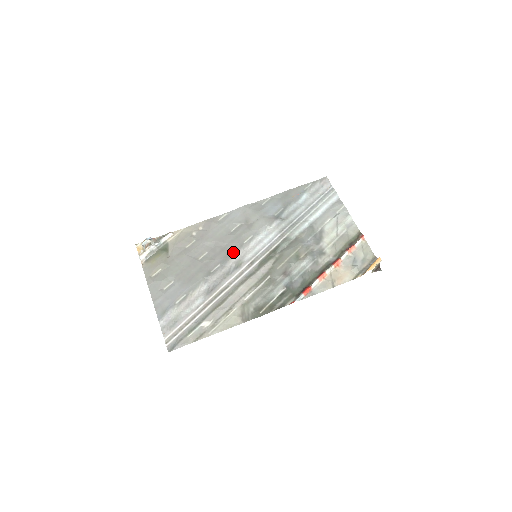
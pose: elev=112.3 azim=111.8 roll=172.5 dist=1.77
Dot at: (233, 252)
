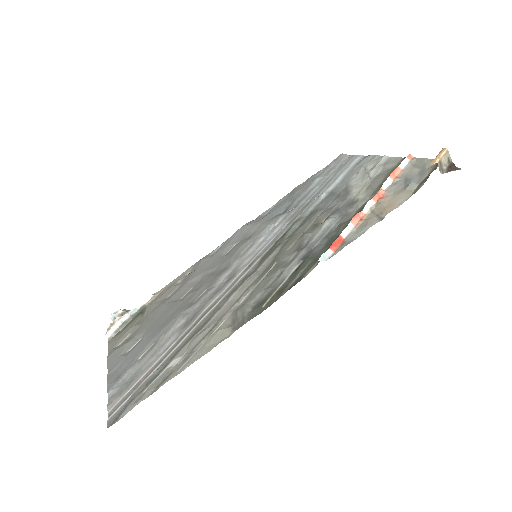
Dot at: (225, 269)
